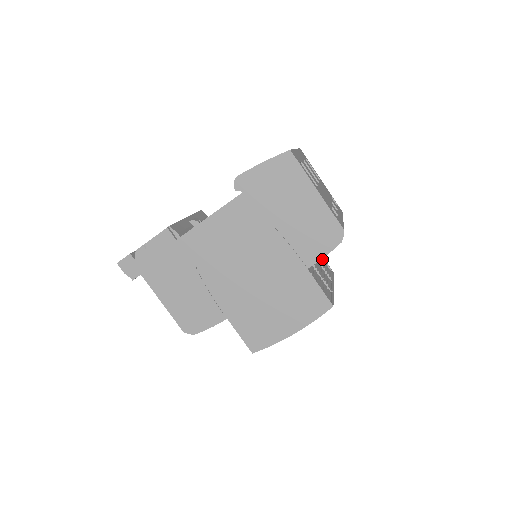
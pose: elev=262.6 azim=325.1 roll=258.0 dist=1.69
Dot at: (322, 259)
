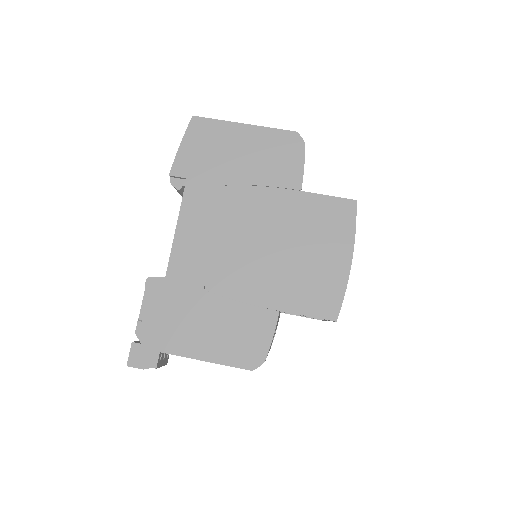
Dot at: occluded
